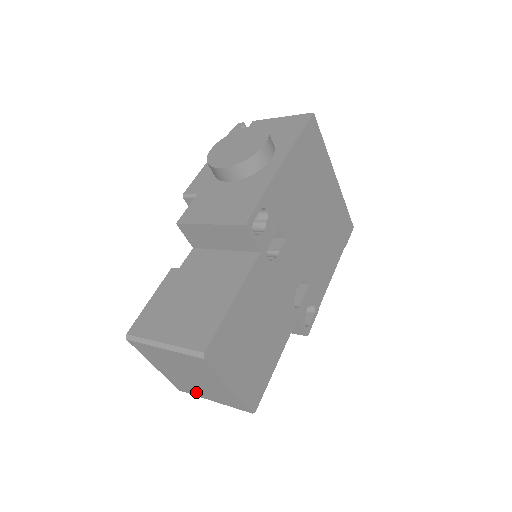
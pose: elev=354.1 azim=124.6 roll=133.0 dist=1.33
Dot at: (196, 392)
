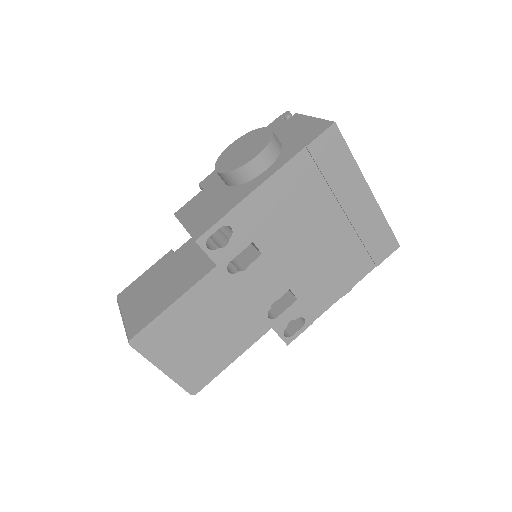
Dot at: occluded
